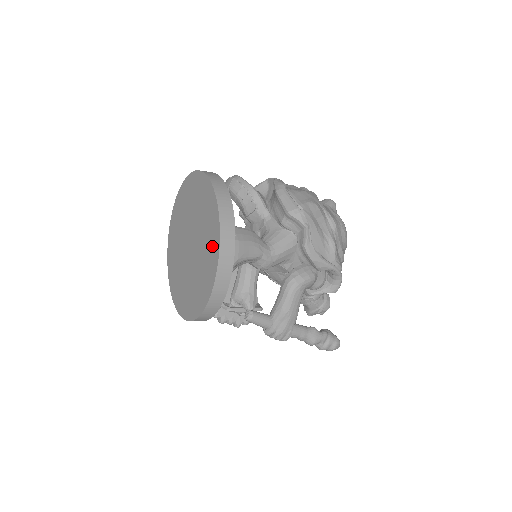
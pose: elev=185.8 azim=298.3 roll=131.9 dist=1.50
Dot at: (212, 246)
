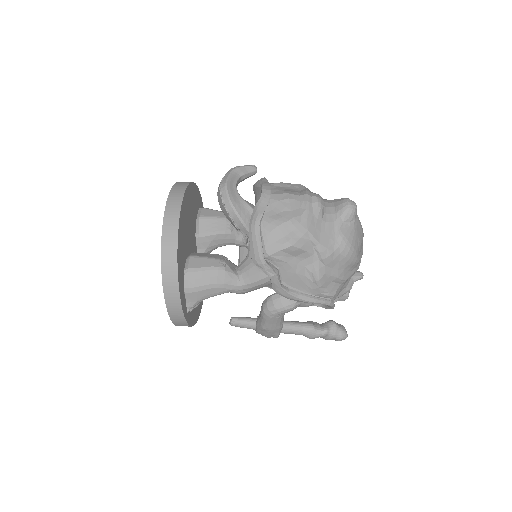
Dot at: occluded
